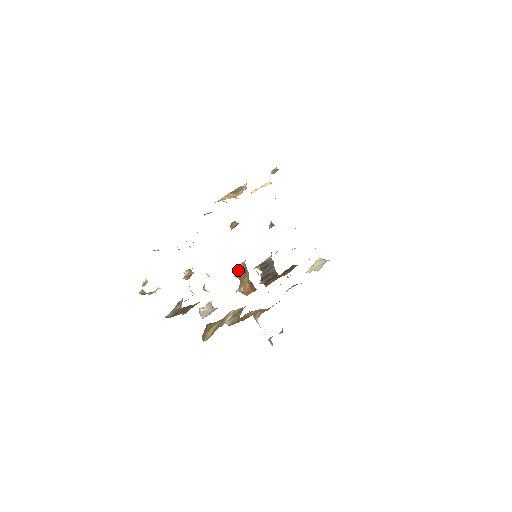
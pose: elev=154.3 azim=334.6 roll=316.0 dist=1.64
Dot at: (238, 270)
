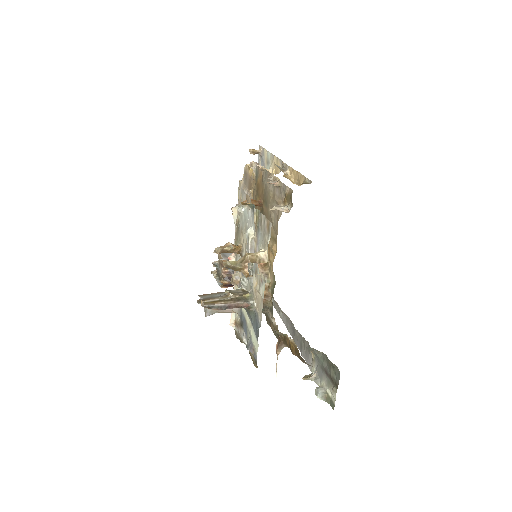
Dot at: occluded
